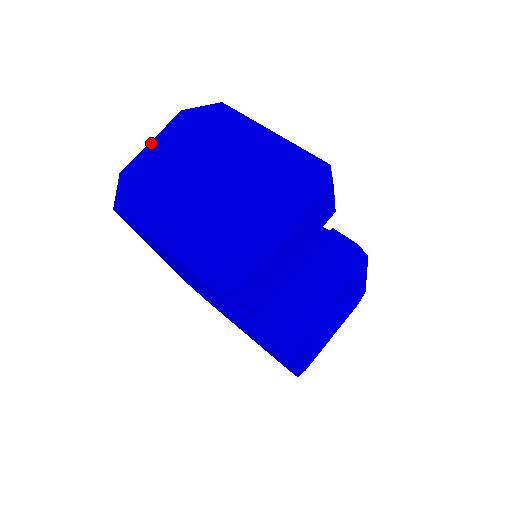
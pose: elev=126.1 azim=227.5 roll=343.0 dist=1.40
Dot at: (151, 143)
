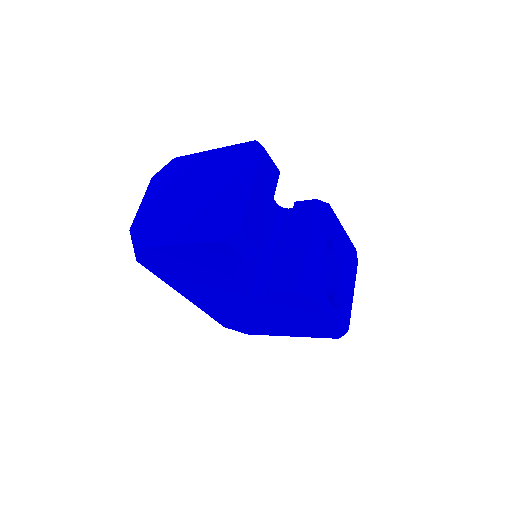
Dot at: (141, 204)
